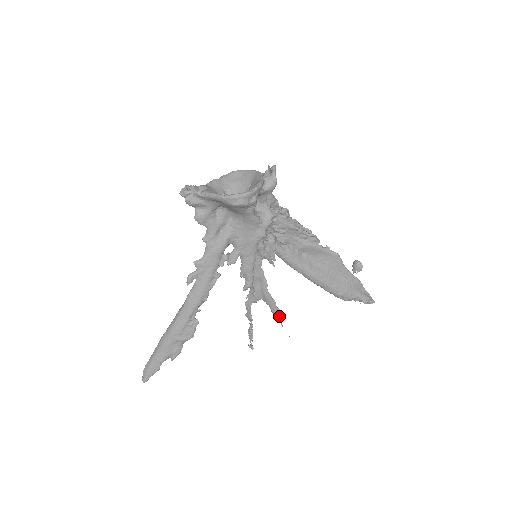
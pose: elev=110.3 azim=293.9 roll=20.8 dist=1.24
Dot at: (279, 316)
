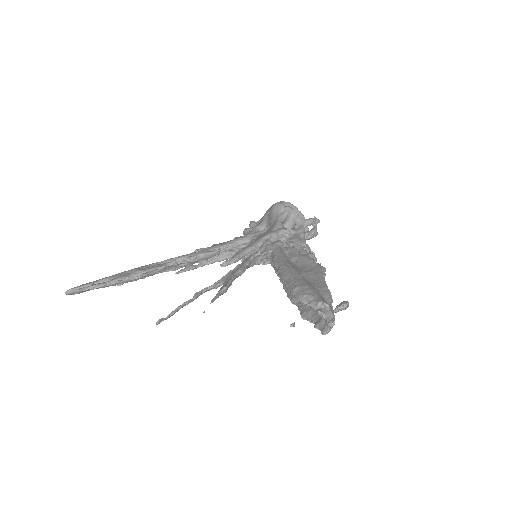
Dot at: (220, 292)
